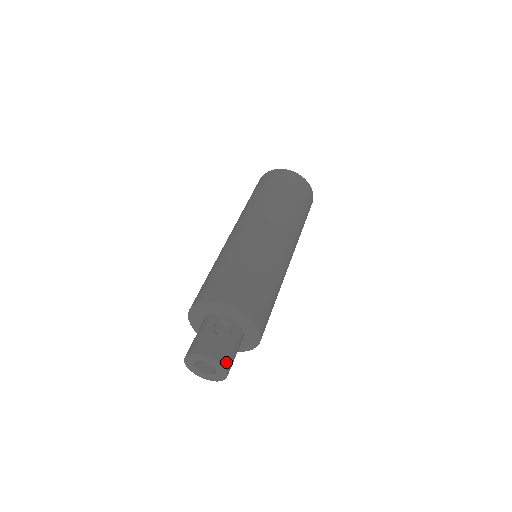
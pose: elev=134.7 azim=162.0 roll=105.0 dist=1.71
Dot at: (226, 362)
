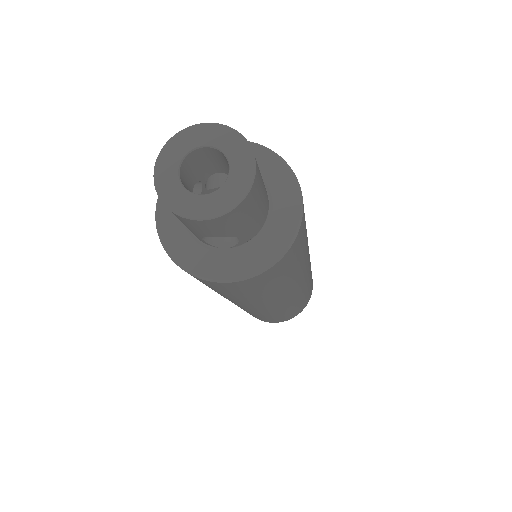
Dot at: occluded
